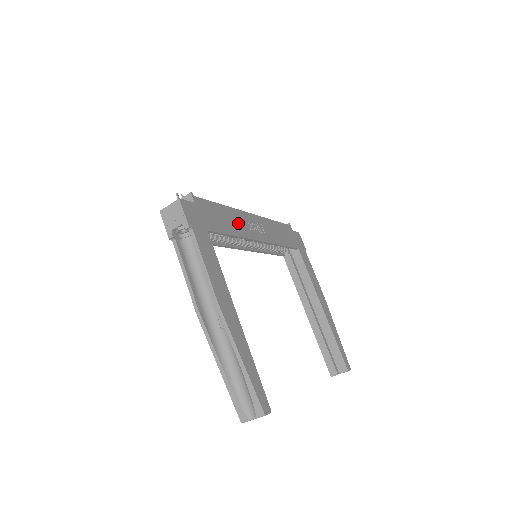
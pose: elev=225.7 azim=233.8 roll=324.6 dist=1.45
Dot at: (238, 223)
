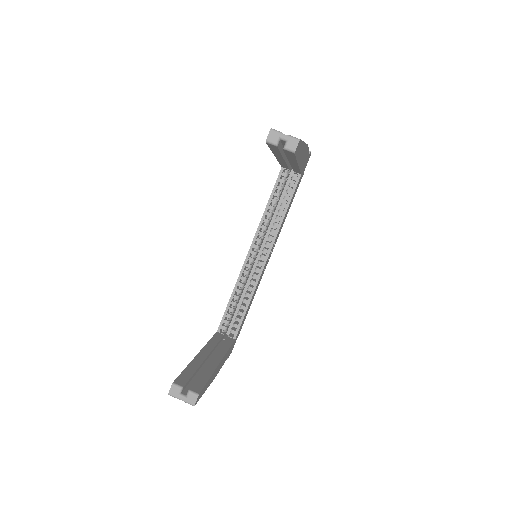
Dot at: occluded
